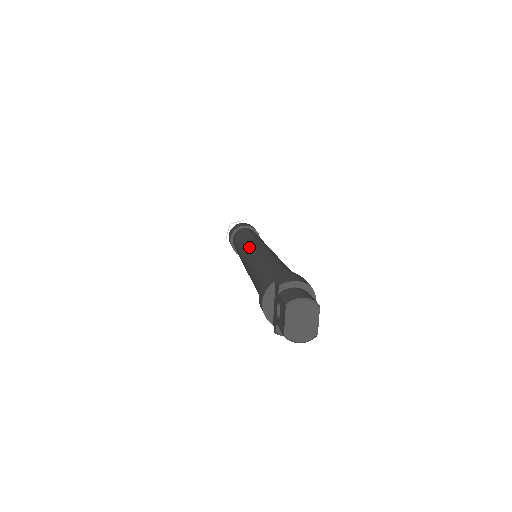
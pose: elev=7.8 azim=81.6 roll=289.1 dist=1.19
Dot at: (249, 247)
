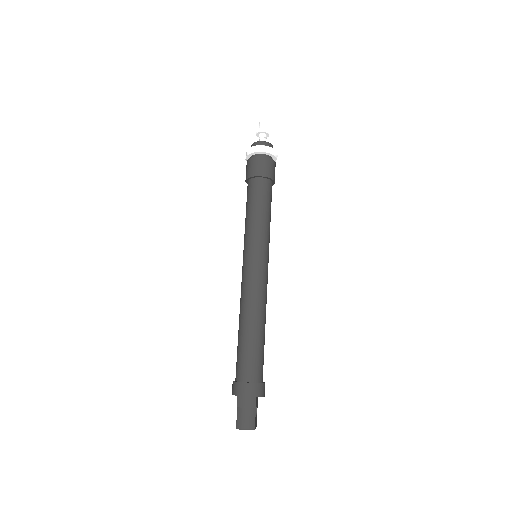
Dot at: (245, 270)
